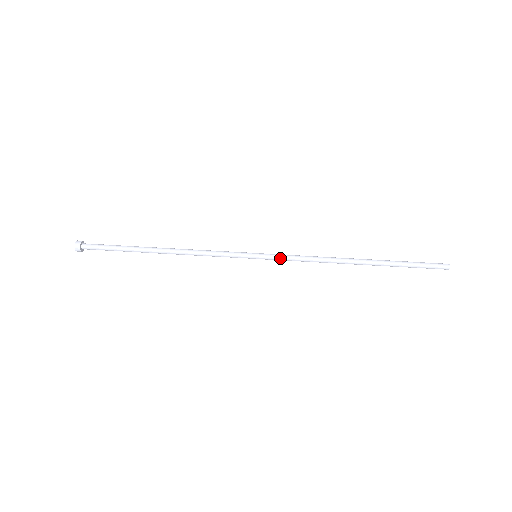
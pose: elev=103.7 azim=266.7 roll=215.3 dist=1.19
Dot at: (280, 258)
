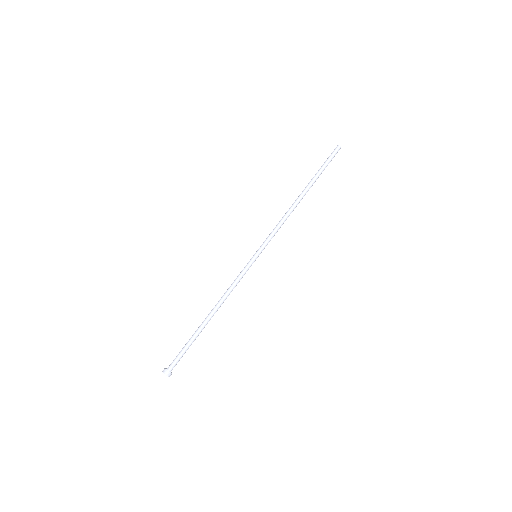
Dot at: occluded
